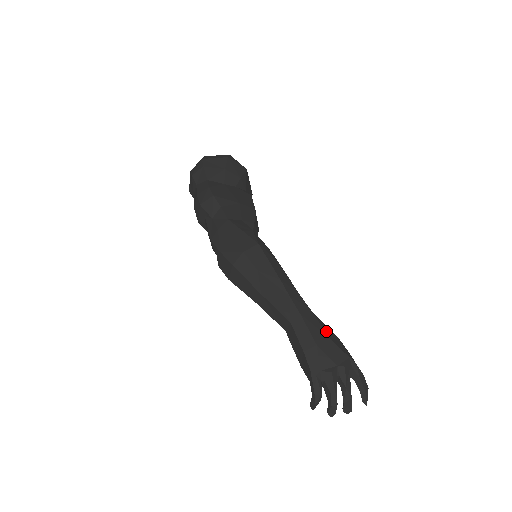
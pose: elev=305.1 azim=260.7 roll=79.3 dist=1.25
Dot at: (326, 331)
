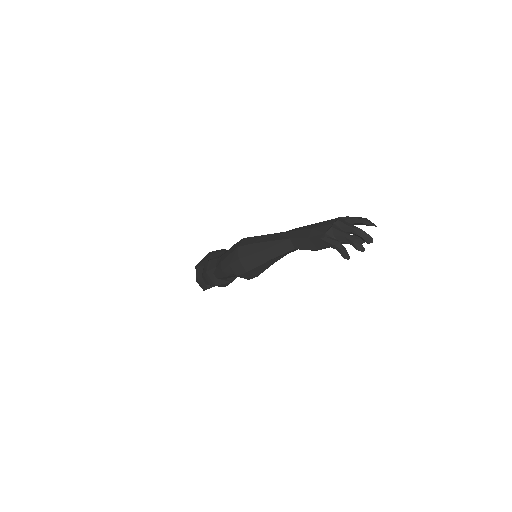
Dot at: (314, 224)
